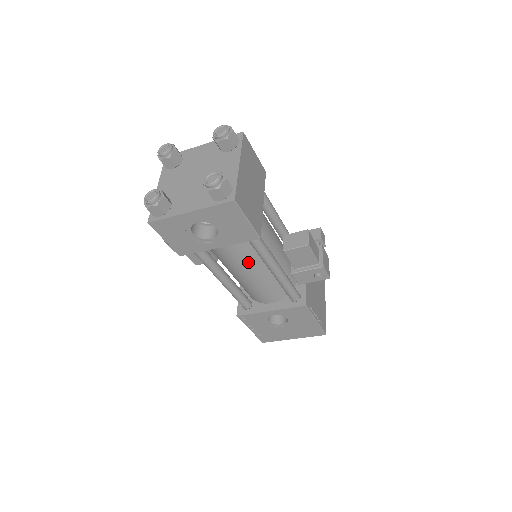
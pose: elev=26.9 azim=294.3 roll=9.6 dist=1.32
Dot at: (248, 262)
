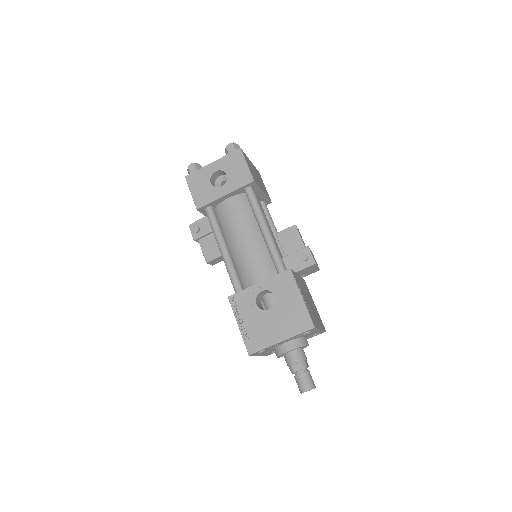
Dot at: (245, 225)
